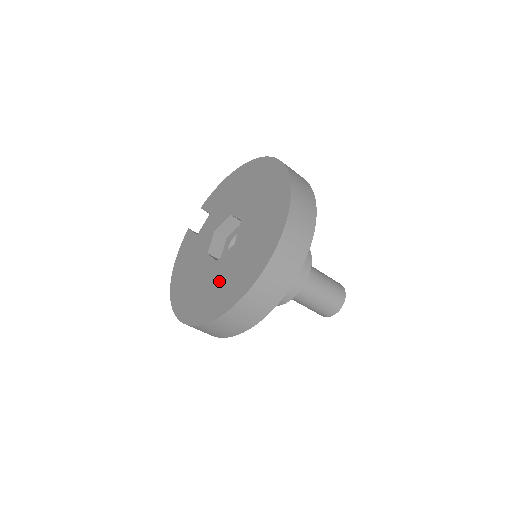
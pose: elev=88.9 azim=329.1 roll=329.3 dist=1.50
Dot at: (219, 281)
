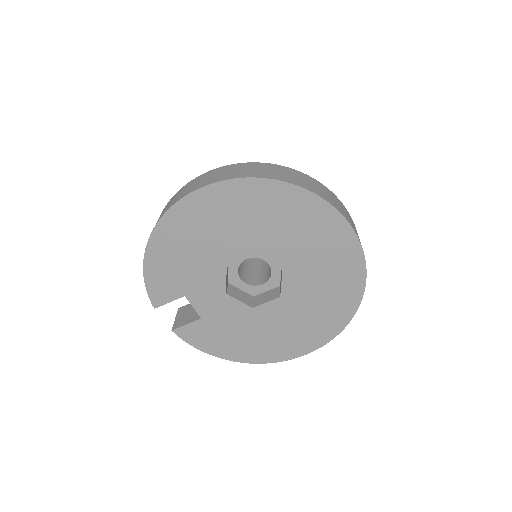
Dot at: (314, 298)
